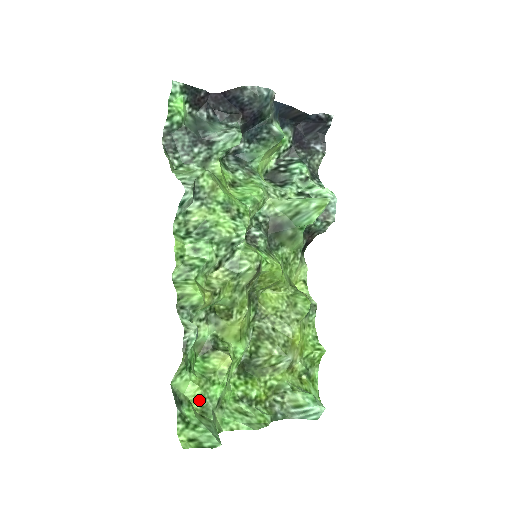
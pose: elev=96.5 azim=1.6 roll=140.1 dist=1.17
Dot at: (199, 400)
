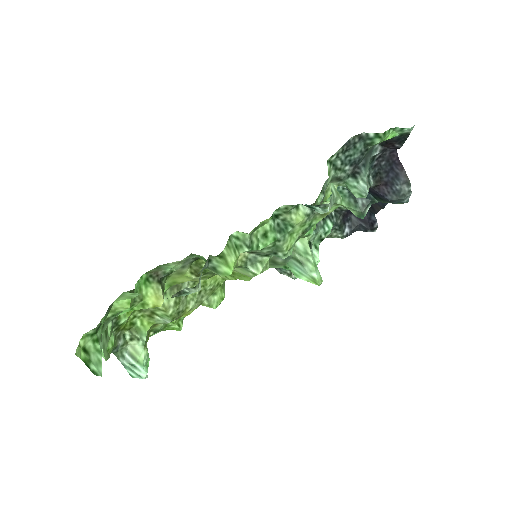
Dot at: (113, 313)
